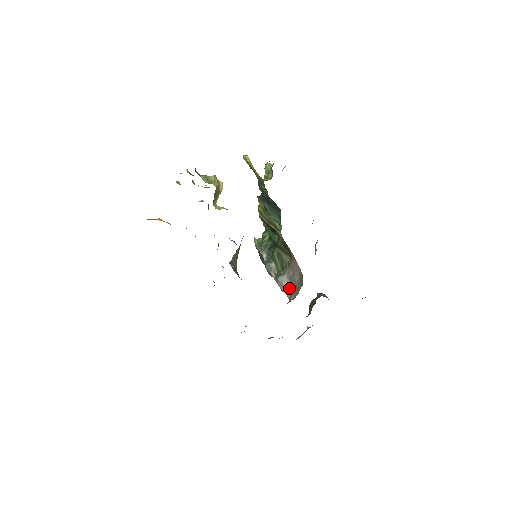
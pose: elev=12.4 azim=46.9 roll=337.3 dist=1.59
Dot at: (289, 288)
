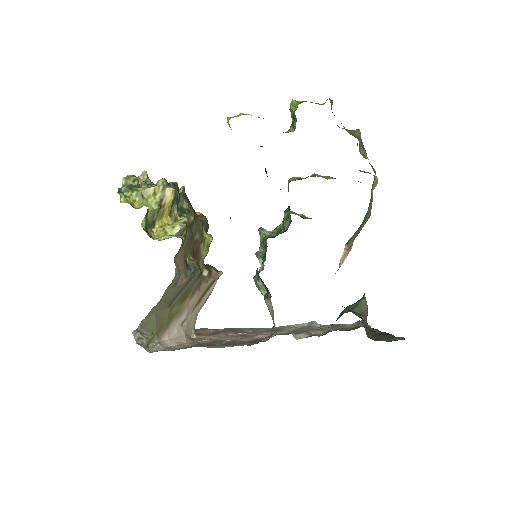
Dot at: (273, 318)
